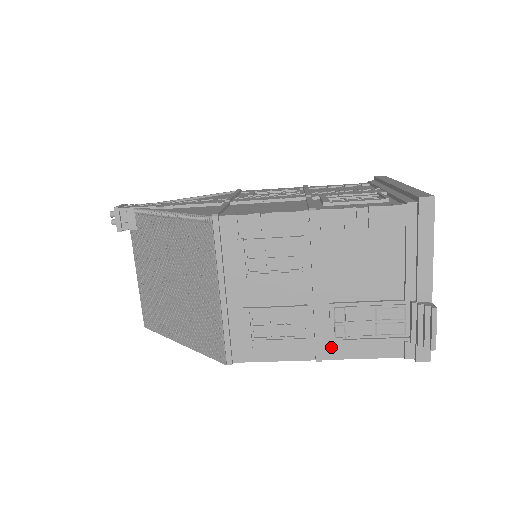
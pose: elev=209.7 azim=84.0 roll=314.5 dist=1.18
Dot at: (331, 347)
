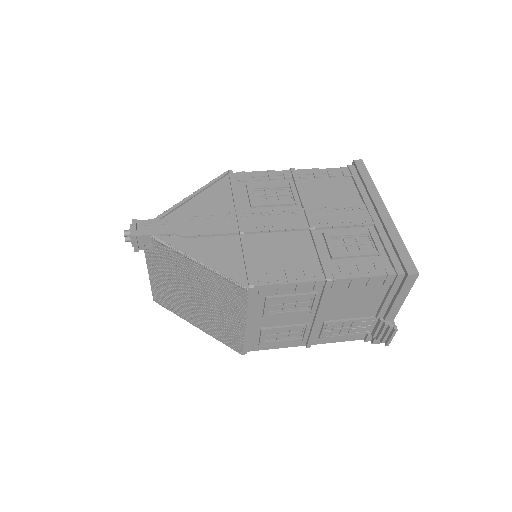
Dot at: (318, 339)
